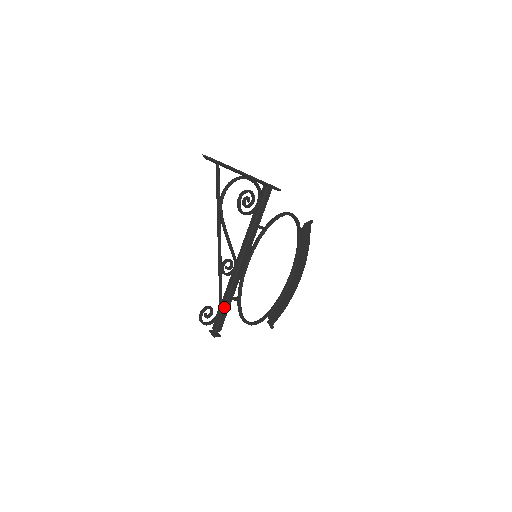
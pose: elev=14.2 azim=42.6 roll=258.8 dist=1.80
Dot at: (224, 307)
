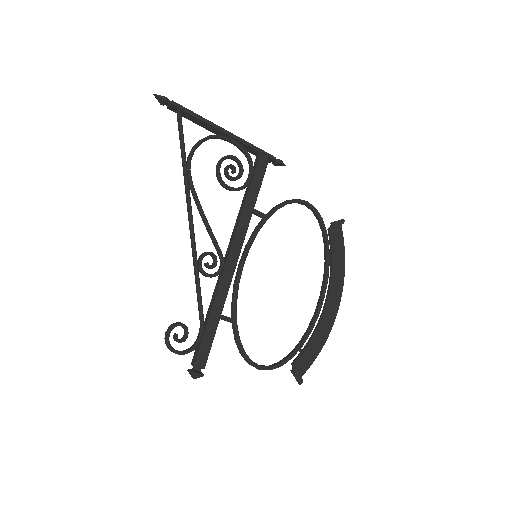
Dot at: (207, 327)
